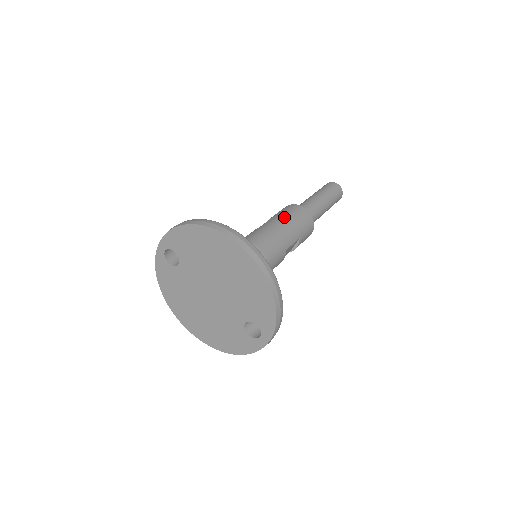
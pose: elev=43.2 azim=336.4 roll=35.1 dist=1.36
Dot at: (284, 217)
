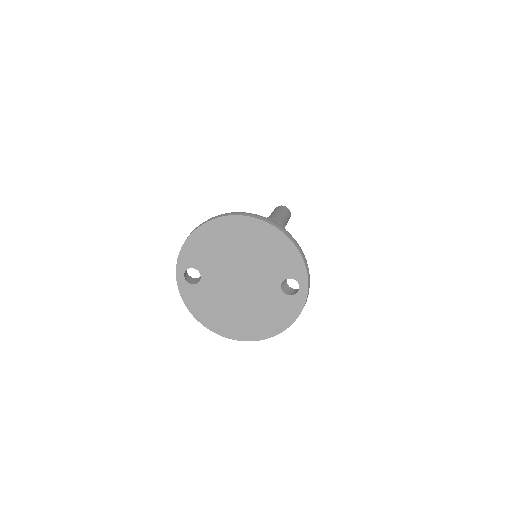
Dot at: occluded
